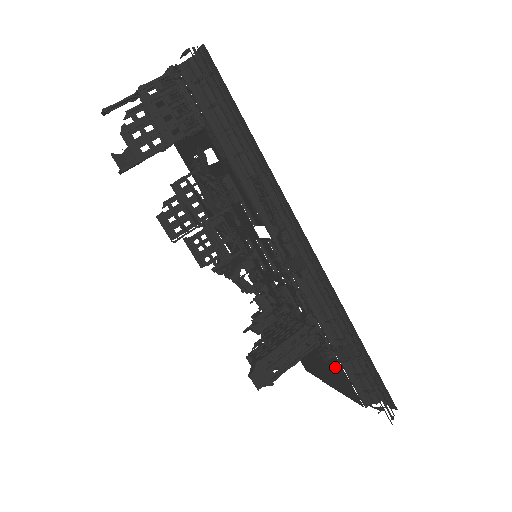
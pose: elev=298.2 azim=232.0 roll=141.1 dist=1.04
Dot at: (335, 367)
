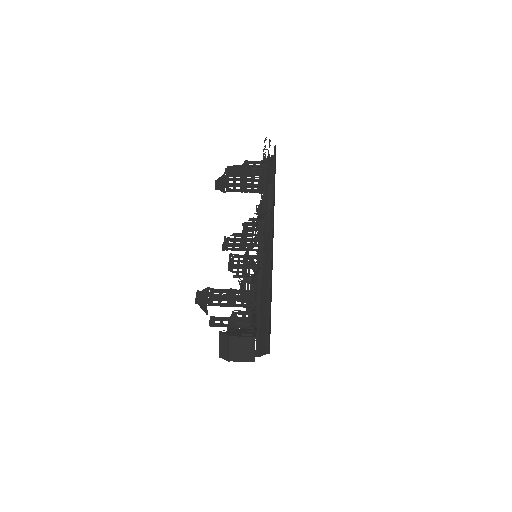
Dot at: occluded
